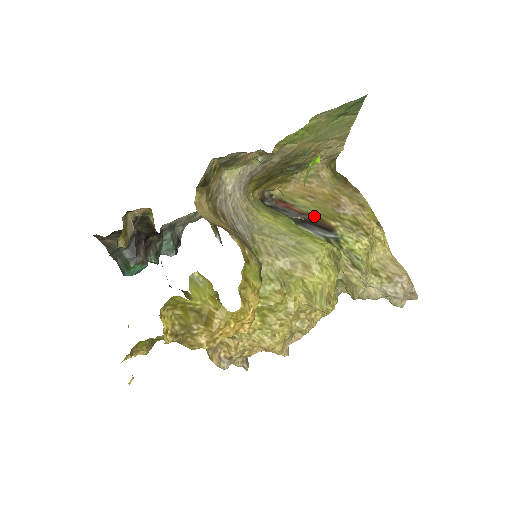
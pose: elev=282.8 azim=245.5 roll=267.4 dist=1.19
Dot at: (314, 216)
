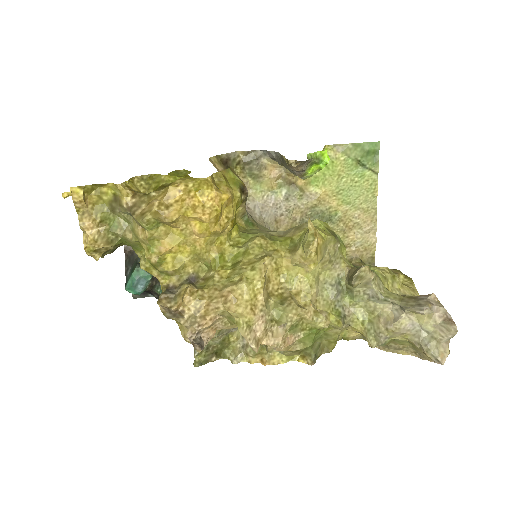
Dot at: occluded
